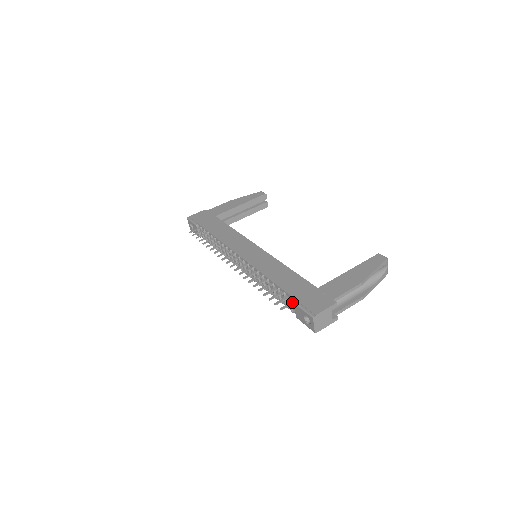
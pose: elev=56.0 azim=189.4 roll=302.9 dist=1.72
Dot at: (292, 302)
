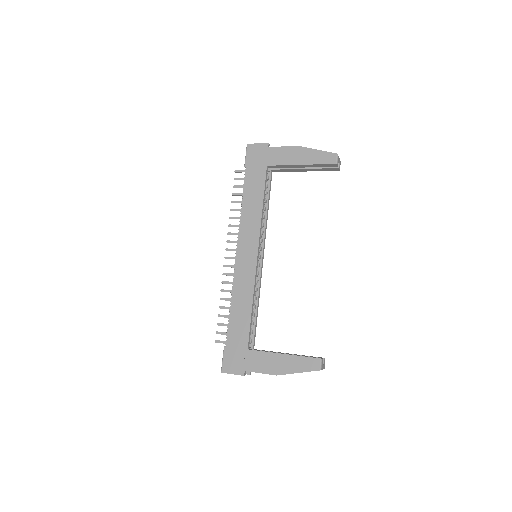
Dot at: (226, 342)
